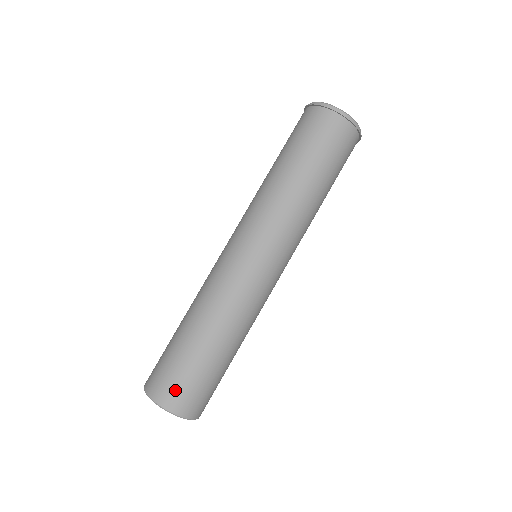
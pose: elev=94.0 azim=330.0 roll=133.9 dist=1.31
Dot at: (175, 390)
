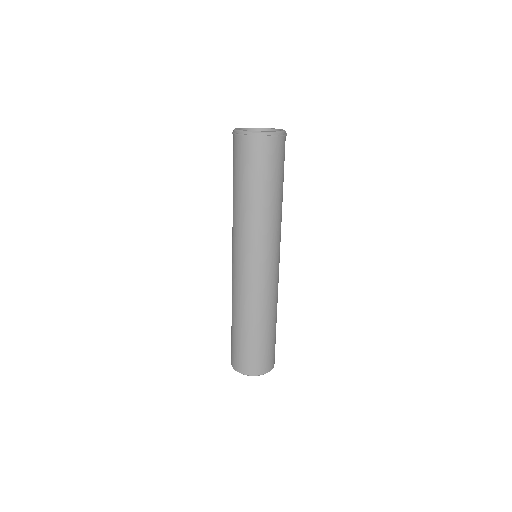
Dot at: (250, 364)
